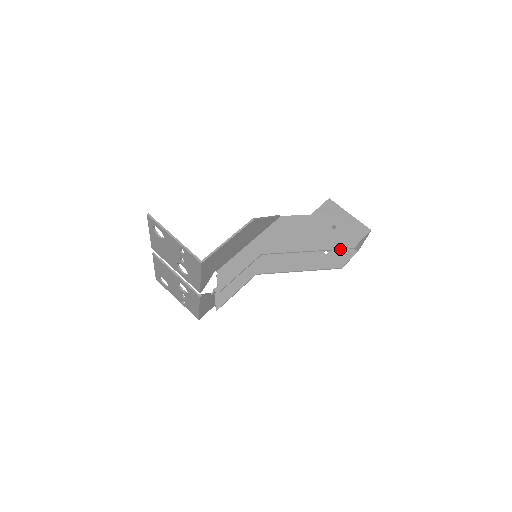
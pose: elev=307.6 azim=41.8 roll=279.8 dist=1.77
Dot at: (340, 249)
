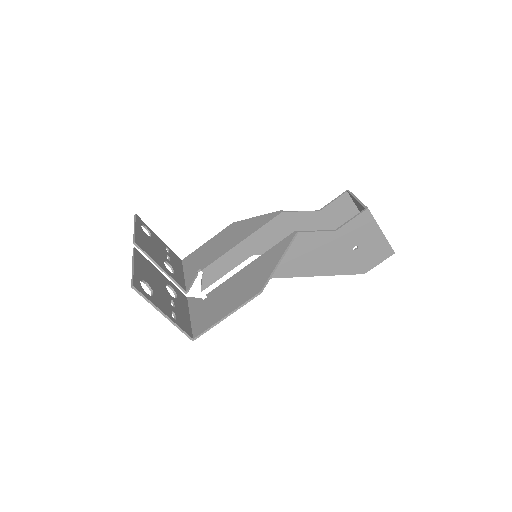
Dot at: (350, 274)
